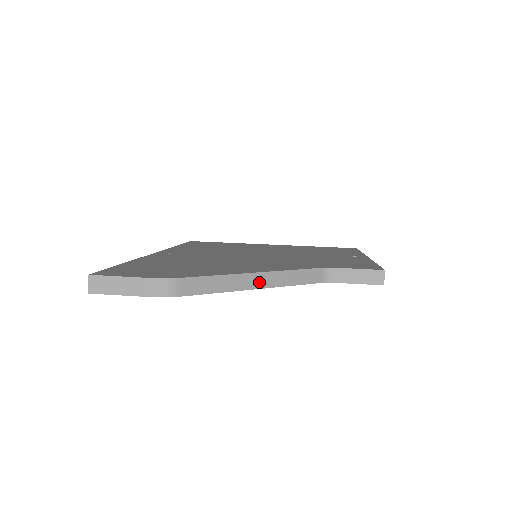
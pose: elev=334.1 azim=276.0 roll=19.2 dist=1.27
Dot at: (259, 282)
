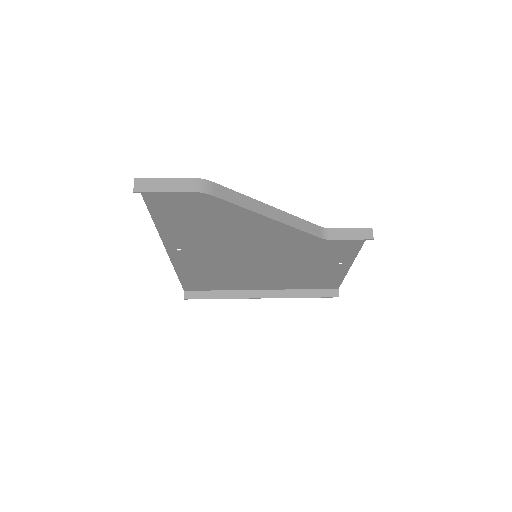
Dot at: (272, 214)
